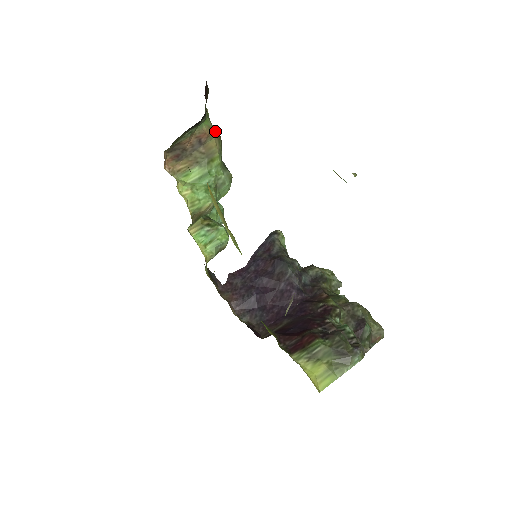
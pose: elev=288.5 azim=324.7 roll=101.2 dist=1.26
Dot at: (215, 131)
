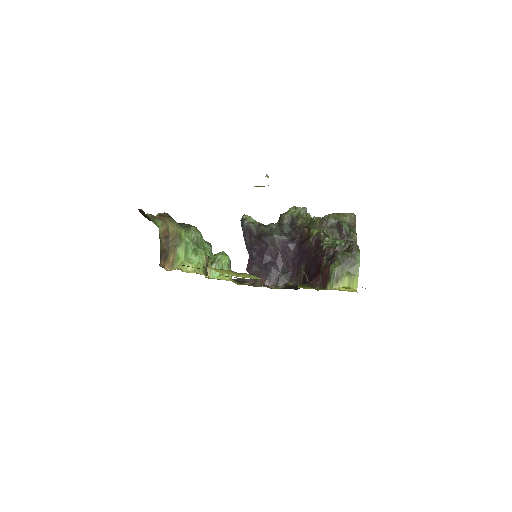
Dot at: (162, 218)
